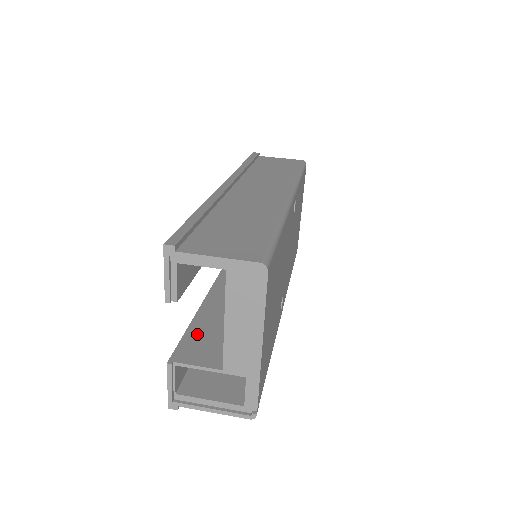
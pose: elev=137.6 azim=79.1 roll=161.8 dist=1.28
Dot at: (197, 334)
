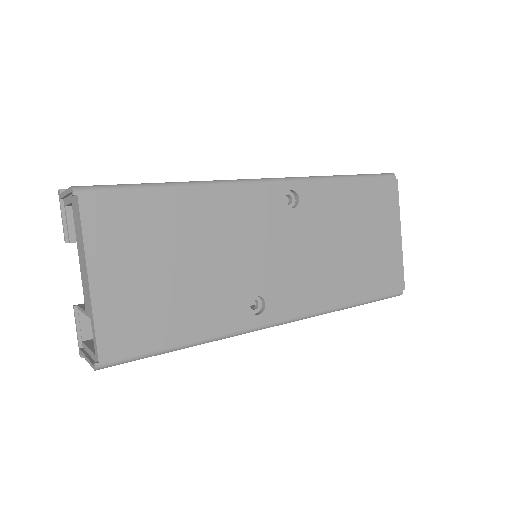
Dot at: occluded
